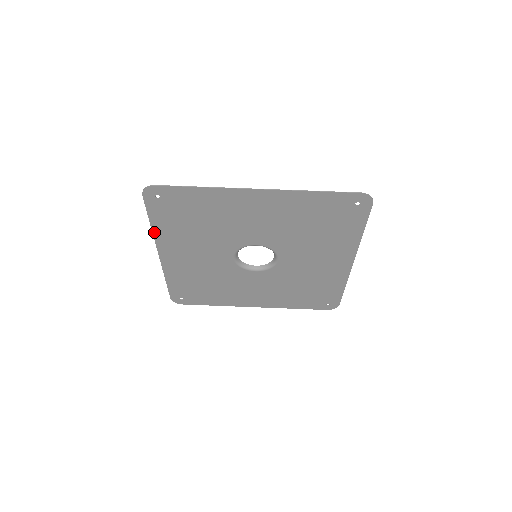
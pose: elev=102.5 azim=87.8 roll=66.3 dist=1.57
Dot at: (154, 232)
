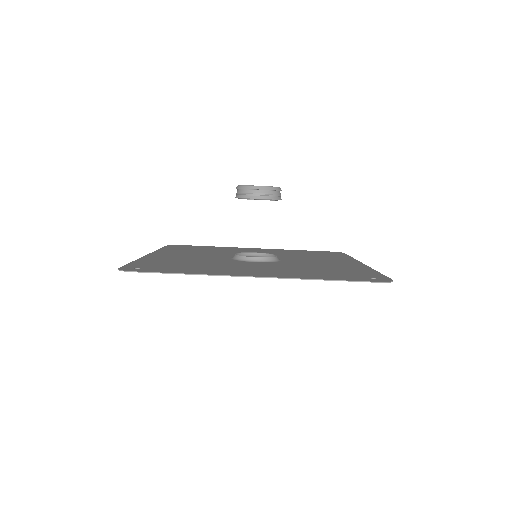
Dot at: occluded
